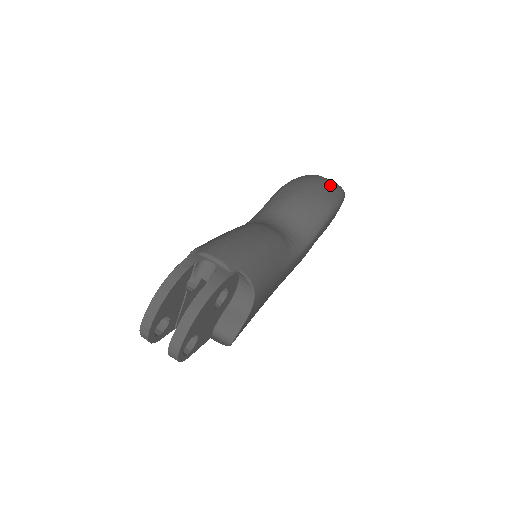
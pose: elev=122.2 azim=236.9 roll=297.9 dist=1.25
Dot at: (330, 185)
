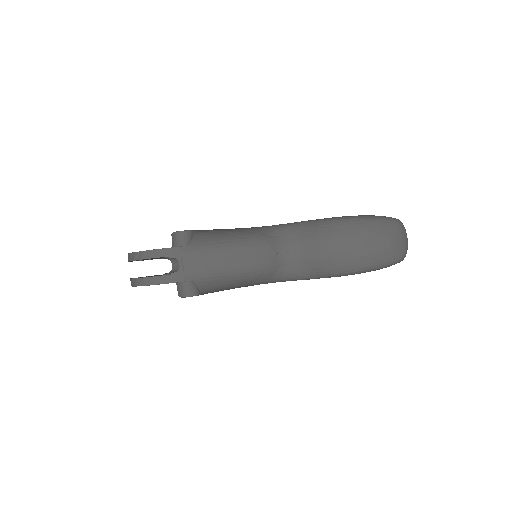
Dot at: (381, 252)
